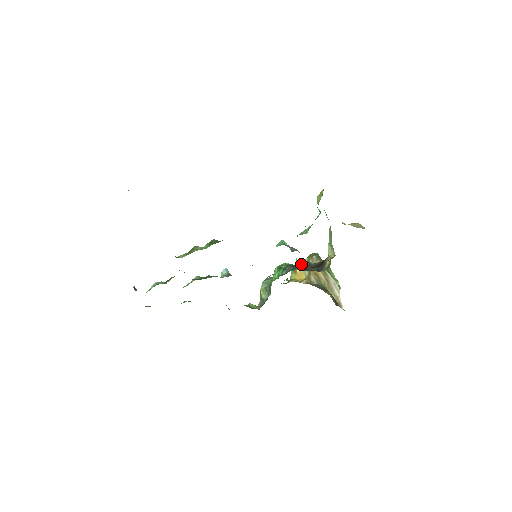
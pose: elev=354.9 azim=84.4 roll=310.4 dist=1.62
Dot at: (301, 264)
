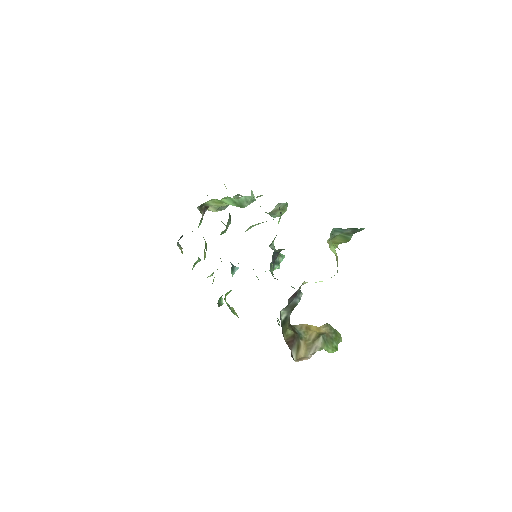
Dot at: occluded
